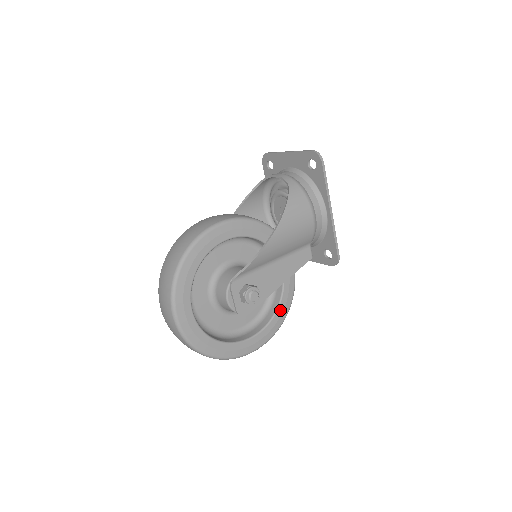
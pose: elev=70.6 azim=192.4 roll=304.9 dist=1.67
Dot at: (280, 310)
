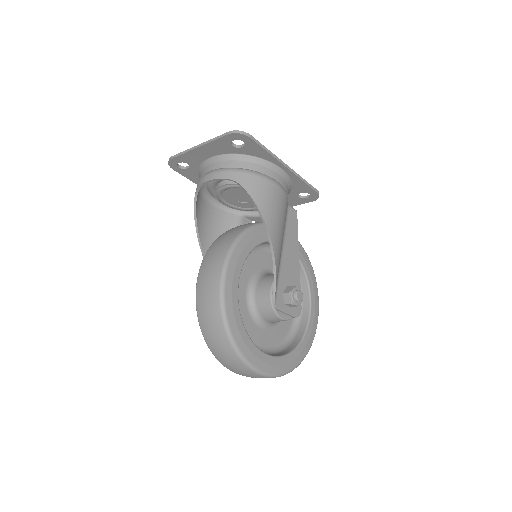
Dot at: (307, 272)
